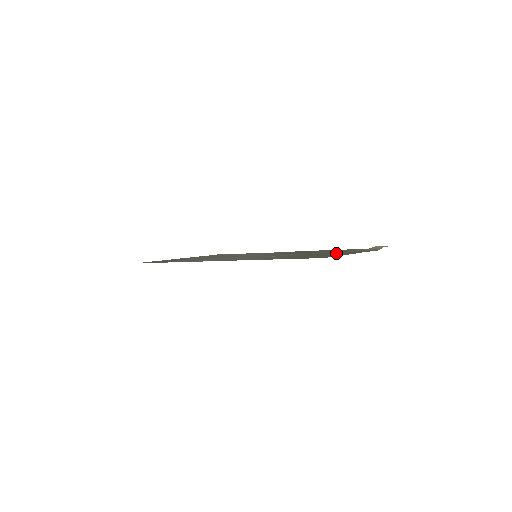
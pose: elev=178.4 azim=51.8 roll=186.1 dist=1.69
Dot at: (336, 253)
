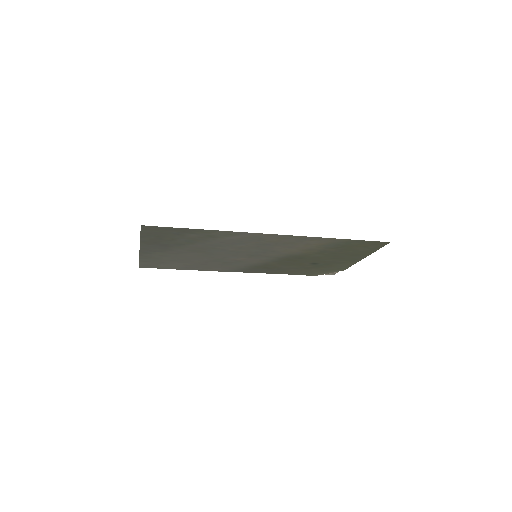
Dot at: (341, 259)
